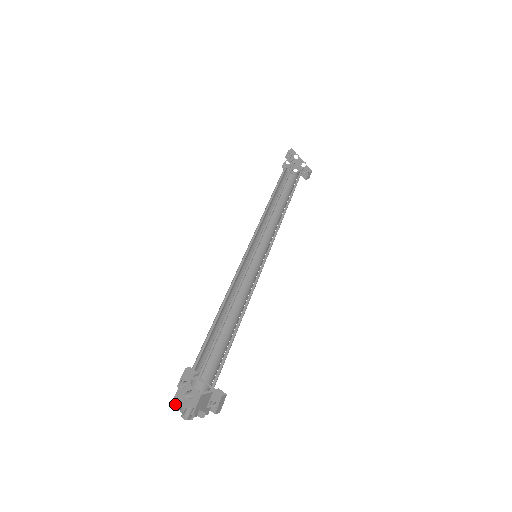
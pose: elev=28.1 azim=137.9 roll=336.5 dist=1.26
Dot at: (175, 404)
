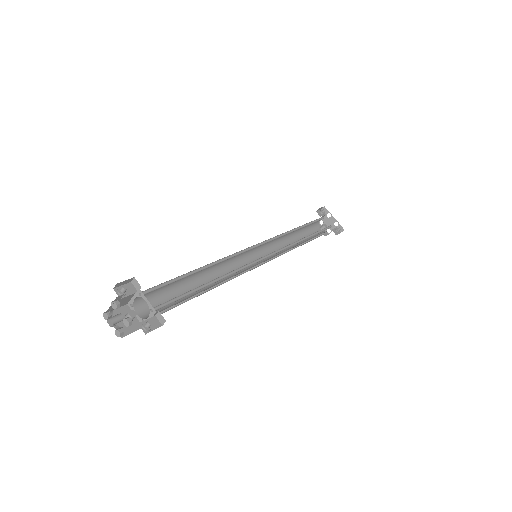
Dot at: (107, 311)
